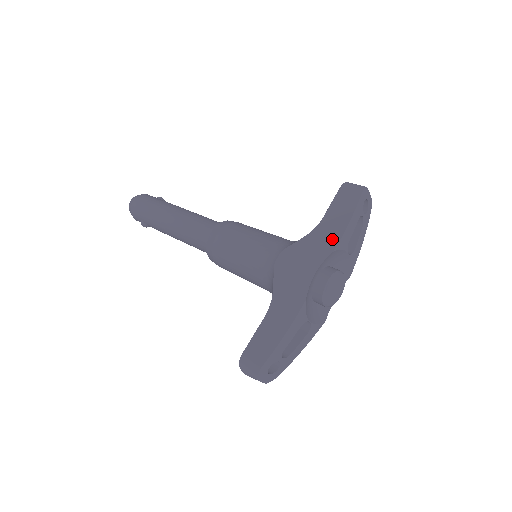
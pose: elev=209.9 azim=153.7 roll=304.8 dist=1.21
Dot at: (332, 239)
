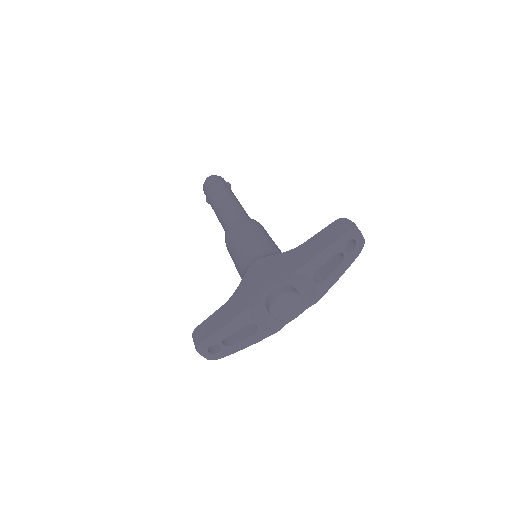
Dot at: (297, 263)
